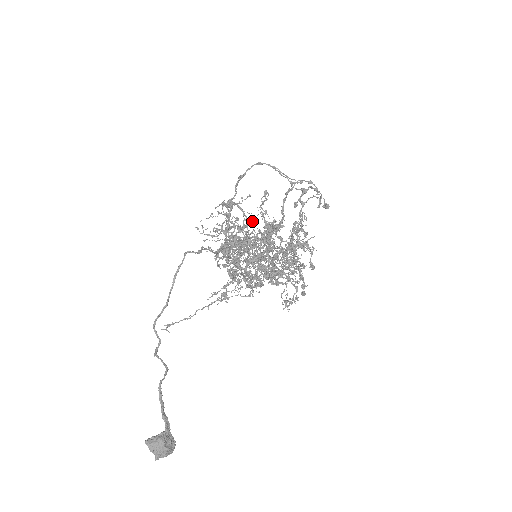
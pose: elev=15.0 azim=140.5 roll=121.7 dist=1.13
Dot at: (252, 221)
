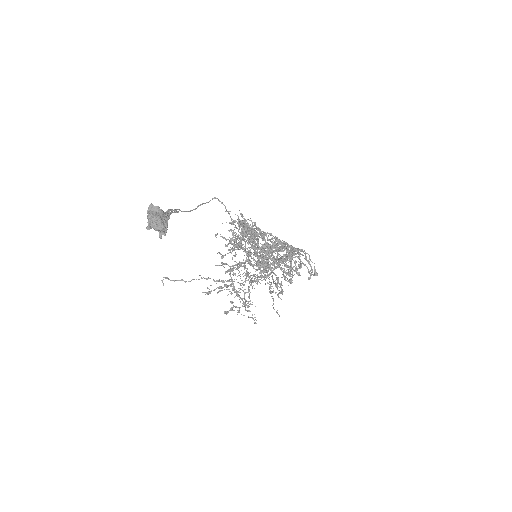
Dot at: occluded
